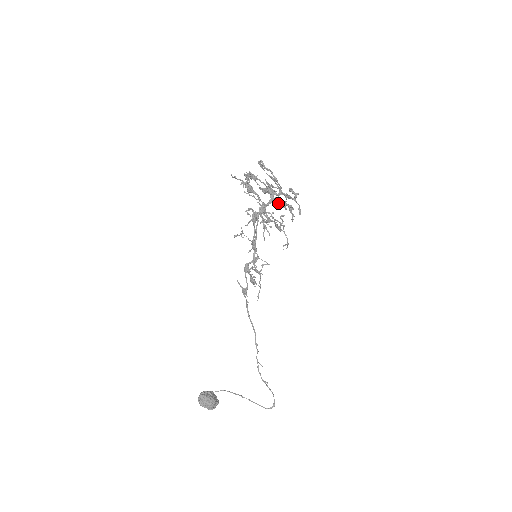
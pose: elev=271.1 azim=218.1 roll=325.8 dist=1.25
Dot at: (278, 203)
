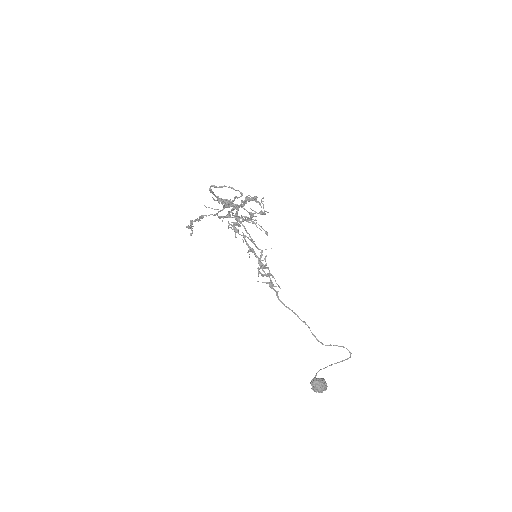
Dot at: occluded
